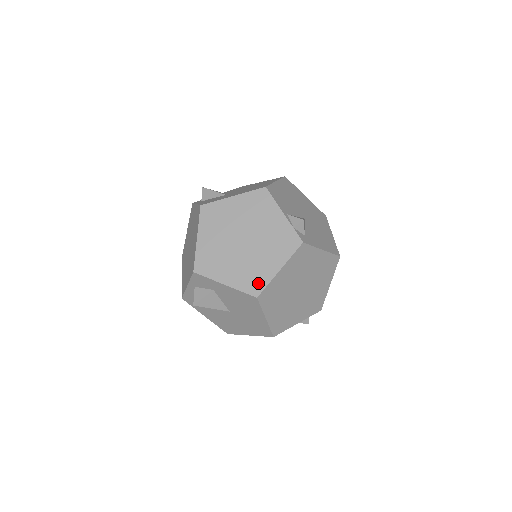
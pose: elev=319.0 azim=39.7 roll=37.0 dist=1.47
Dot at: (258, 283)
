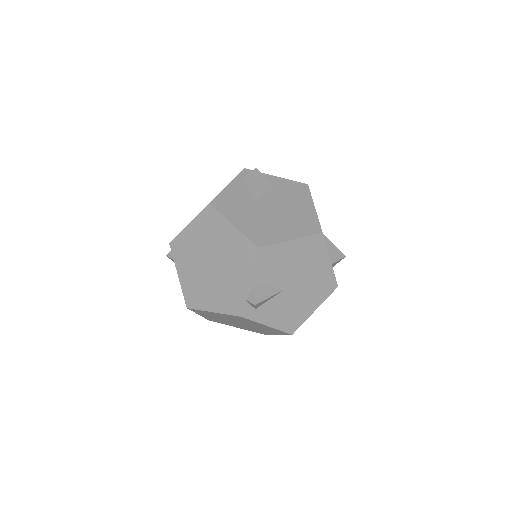
Dot at: (195, 301)
